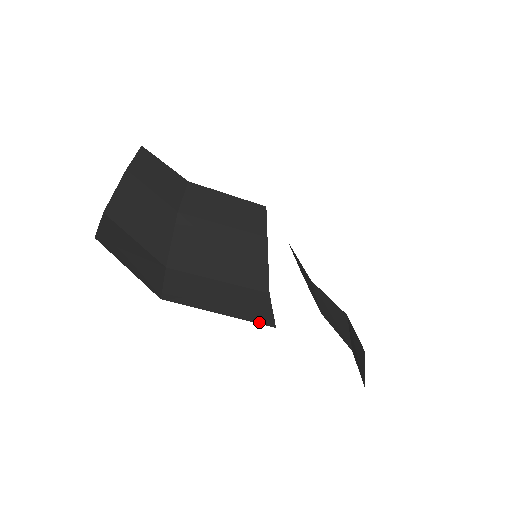
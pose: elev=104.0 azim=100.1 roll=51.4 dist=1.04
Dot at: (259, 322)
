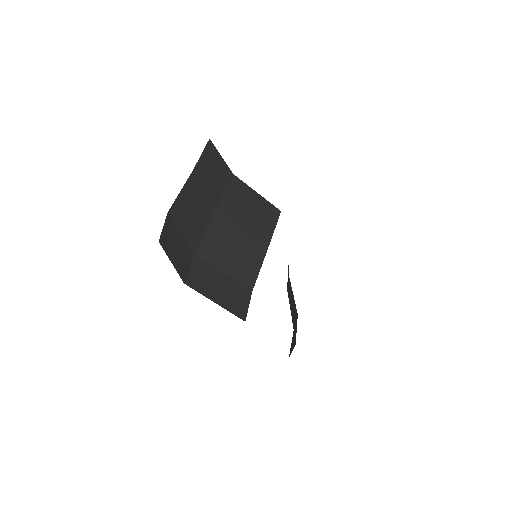
Dot at: (237, 315)
